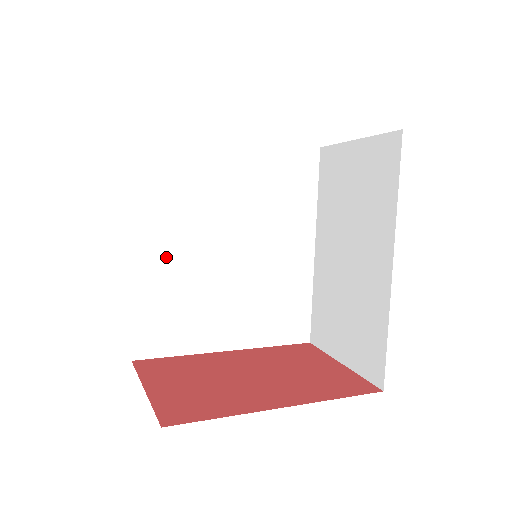
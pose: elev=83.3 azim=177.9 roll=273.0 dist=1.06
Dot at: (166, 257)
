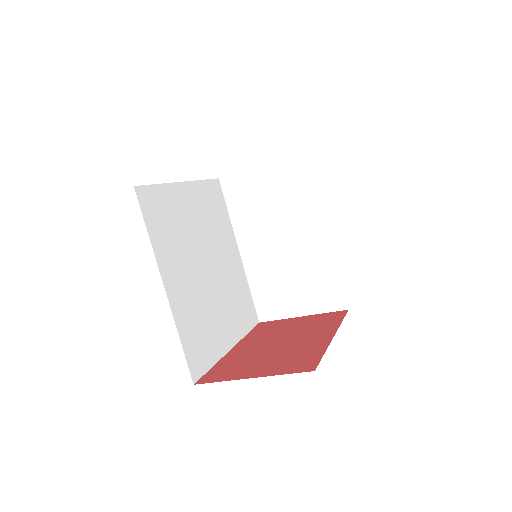
Dot at: (182, 287)
